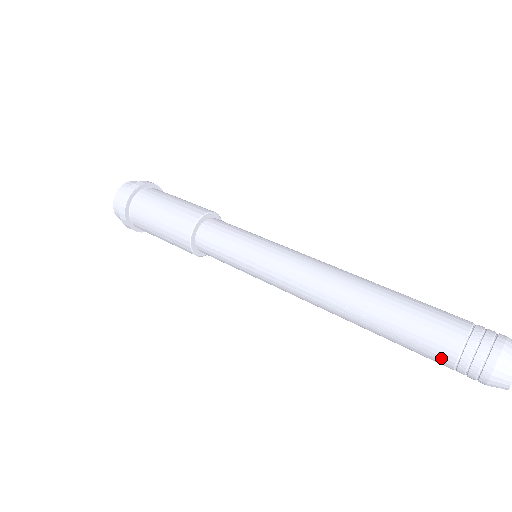
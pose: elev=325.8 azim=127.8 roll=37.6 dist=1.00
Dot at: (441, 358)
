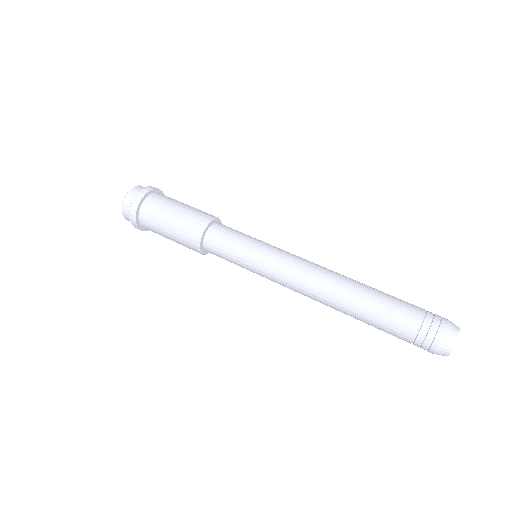
Dot at: (402, 339)
